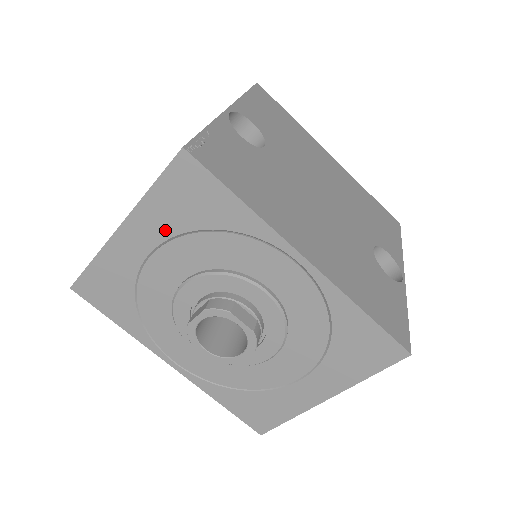
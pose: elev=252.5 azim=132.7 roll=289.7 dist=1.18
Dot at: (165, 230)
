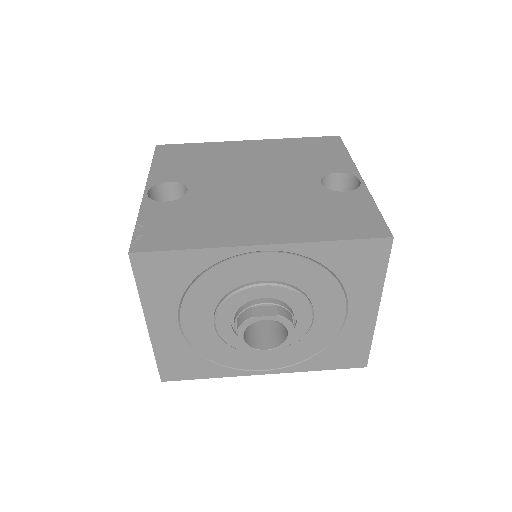
Dot at: (171, 304)
